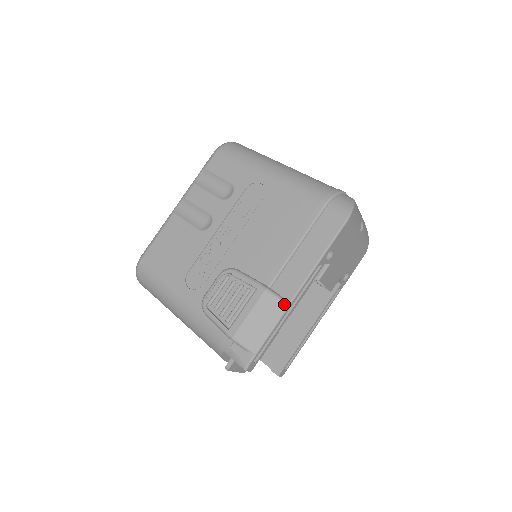
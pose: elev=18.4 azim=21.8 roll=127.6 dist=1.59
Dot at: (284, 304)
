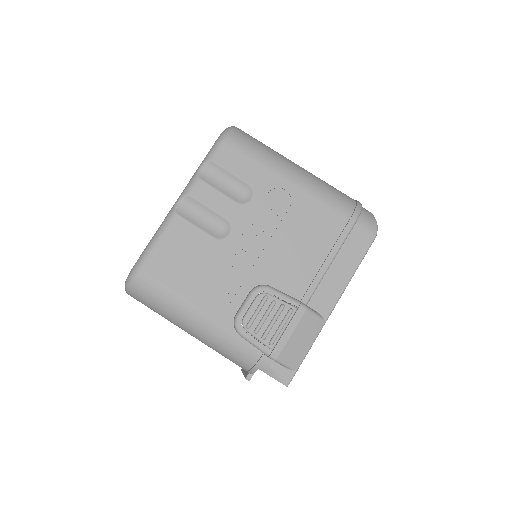
Dot at: (322, 321)
